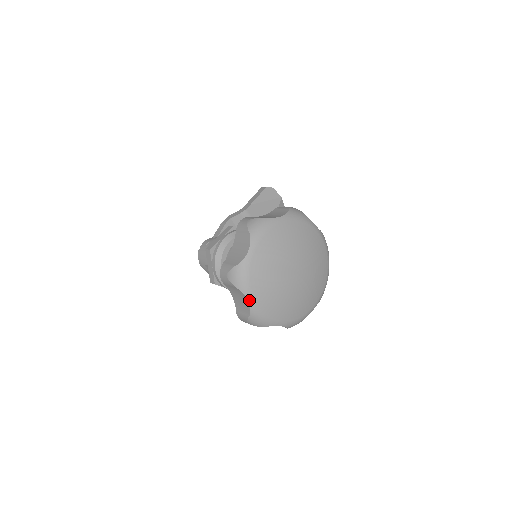
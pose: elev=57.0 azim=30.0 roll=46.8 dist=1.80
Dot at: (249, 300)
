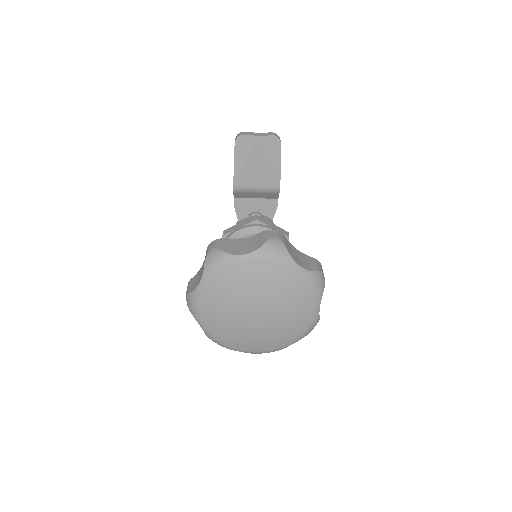
Dot at: (241, 351)
